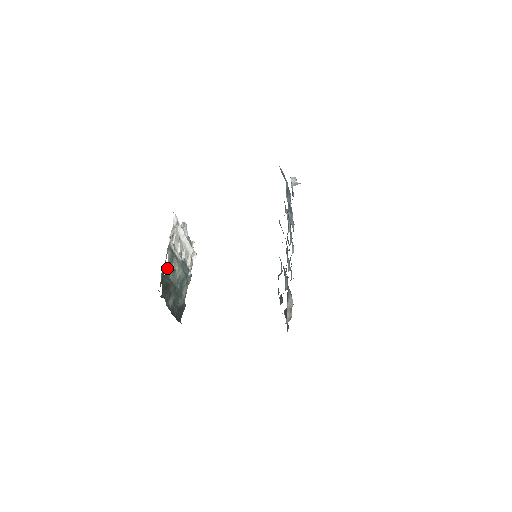
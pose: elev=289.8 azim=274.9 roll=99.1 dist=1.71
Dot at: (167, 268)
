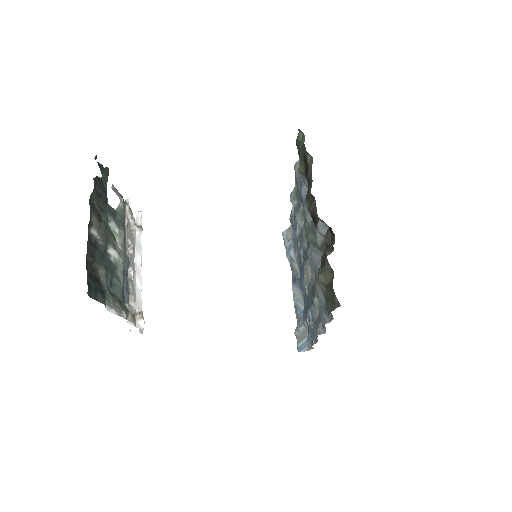
Dot at: (110, 206)
